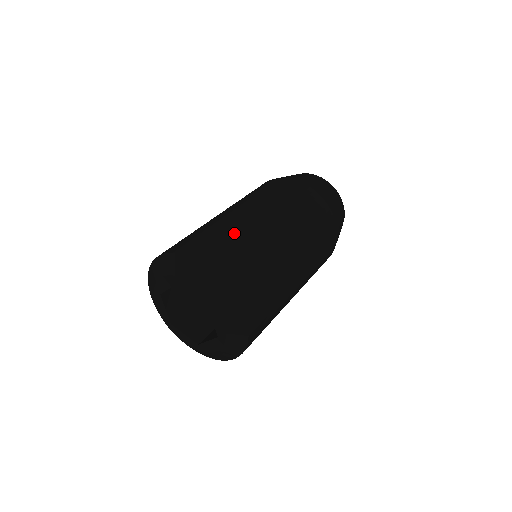
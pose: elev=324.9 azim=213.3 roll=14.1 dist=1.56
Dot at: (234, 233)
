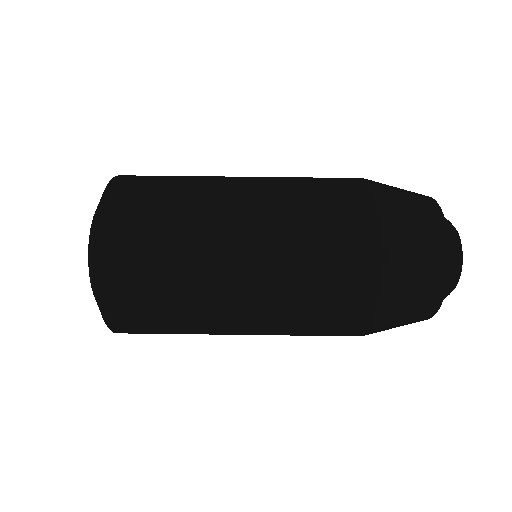
Dot at: (176, 235)
